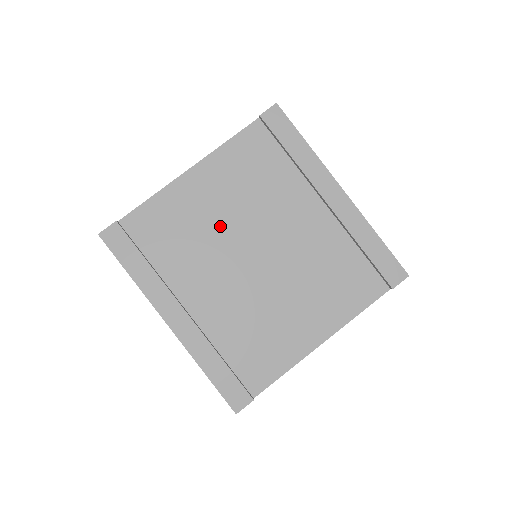
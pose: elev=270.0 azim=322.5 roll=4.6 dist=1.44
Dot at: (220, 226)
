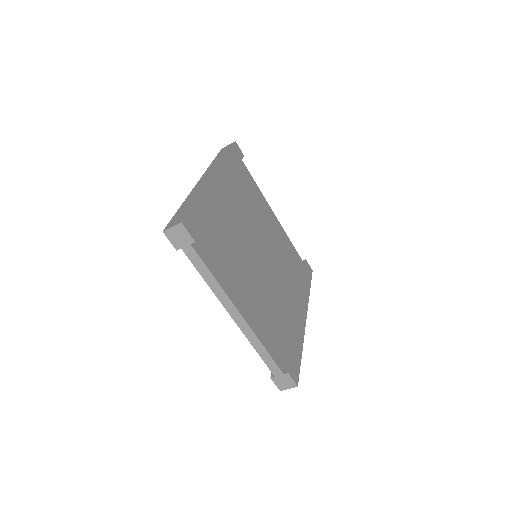
Dot at: (262, 228)
